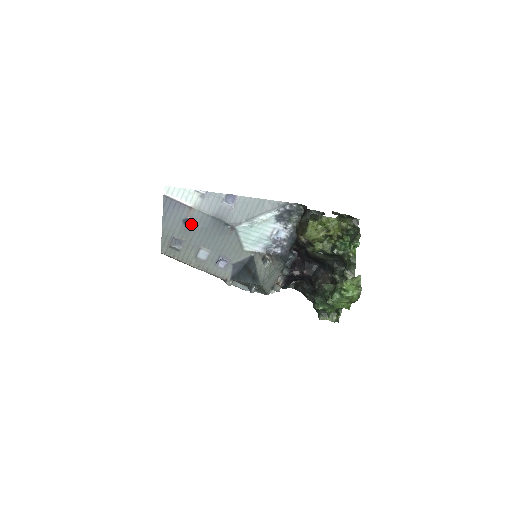
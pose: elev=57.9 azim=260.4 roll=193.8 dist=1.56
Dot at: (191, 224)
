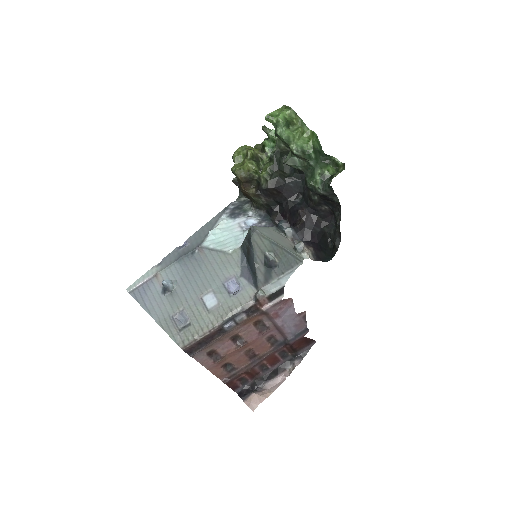
Dot at: (165, 281)
